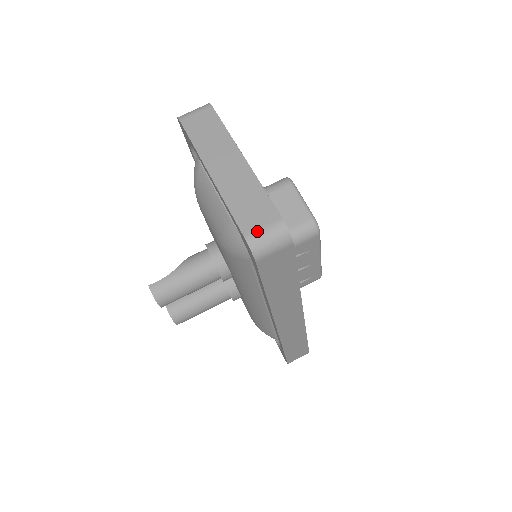
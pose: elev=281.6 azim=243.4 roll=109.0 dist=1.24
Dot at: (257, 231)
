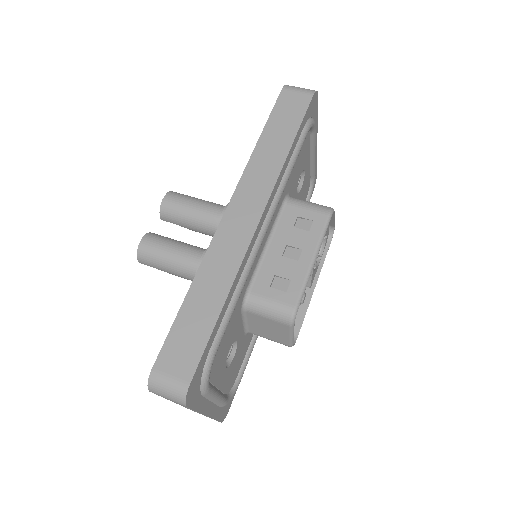
Dot at: occluded
